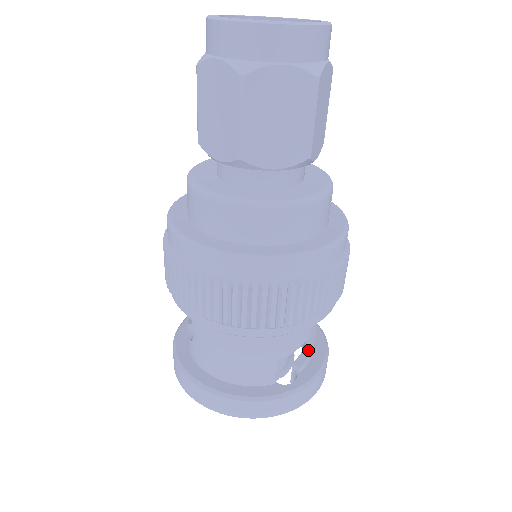
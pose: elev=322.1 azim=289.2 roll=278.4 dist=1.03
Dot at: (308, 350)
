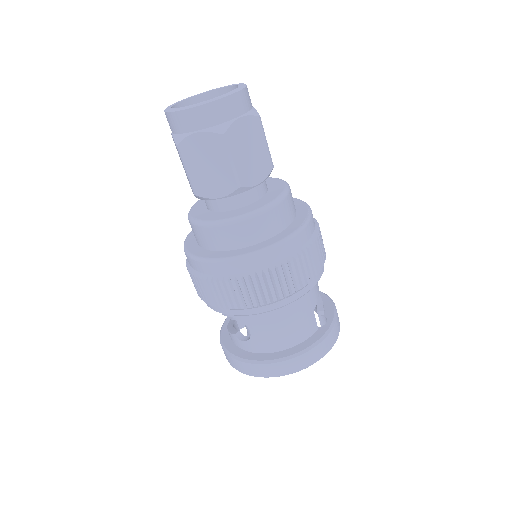
Dot at: (319, 298)
